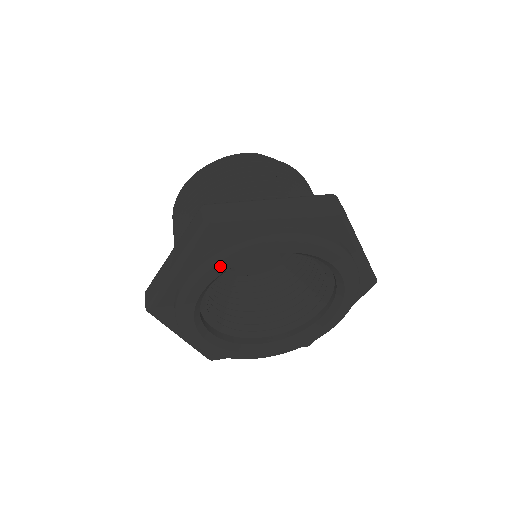
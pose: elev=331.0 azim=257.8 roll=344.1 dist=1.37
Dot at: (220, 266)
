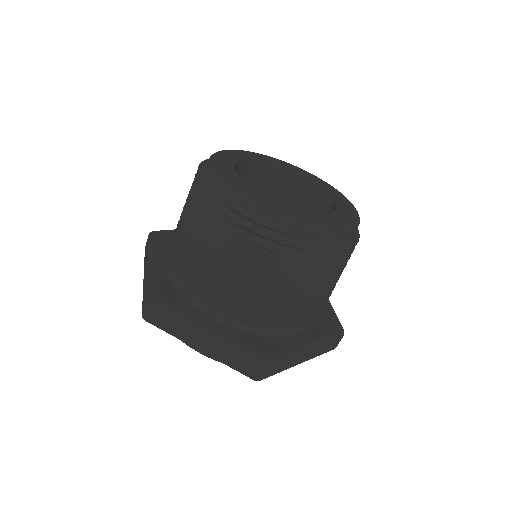
Dot at: occluded
